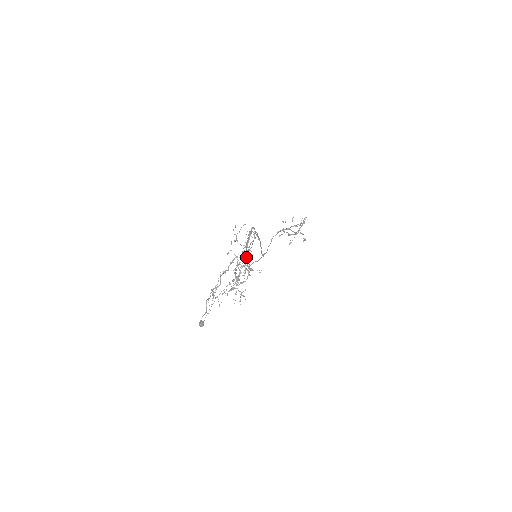
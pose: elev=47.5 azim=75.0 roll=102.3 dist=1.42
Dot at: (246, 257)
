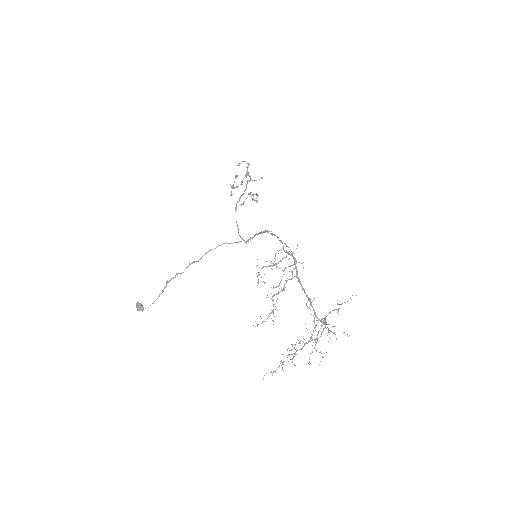
Dot at: (311, 304)
